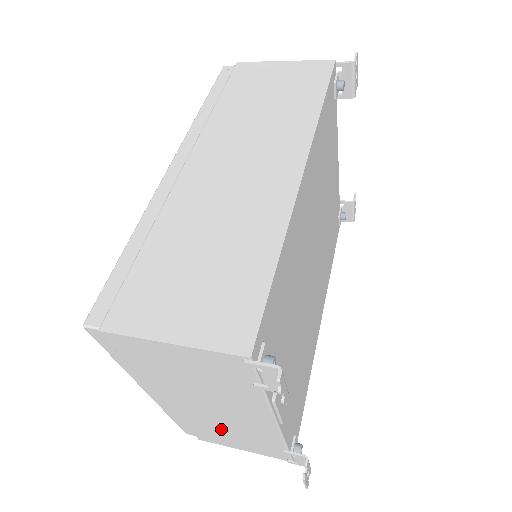
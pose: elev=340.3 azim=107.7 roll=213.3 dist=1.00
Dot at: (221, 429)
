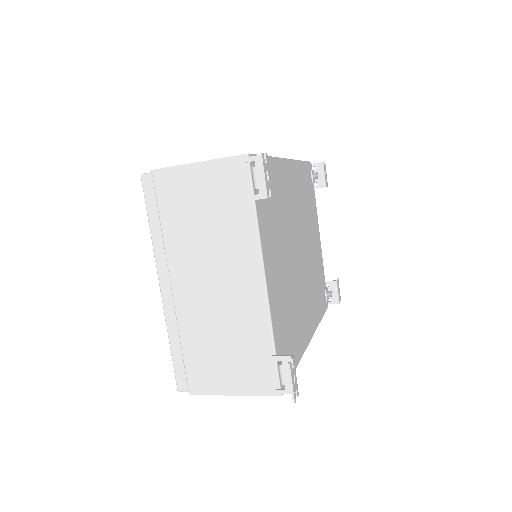
Dot at: (216, 337)
